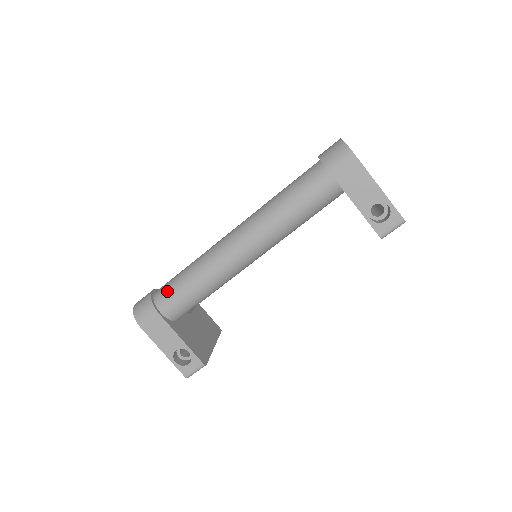
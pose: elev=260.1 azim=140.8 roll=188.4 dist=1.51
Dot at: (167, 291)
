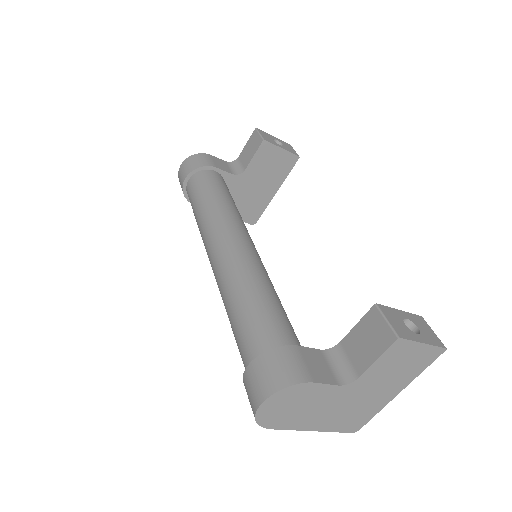
Dot at: occluded
